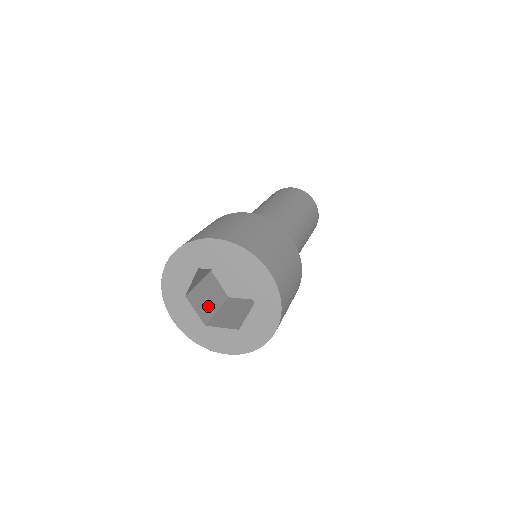
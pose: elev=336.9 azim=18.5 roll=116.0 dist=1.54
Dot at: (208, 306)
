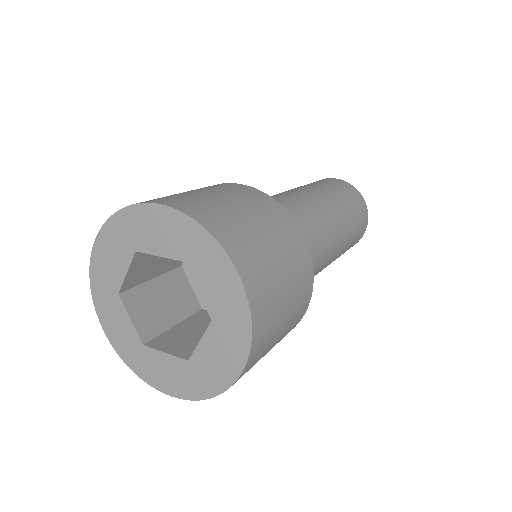
Dot at: (159, 316)
